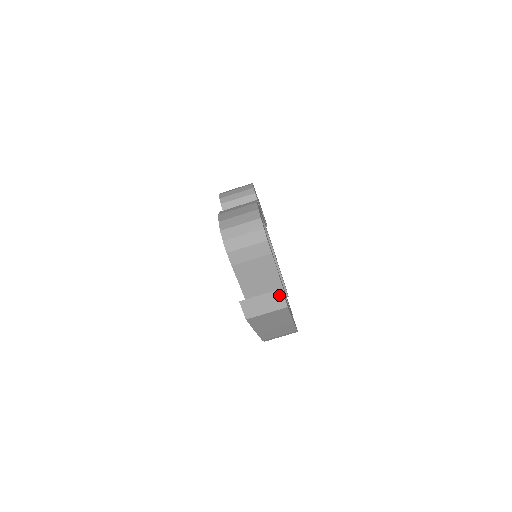
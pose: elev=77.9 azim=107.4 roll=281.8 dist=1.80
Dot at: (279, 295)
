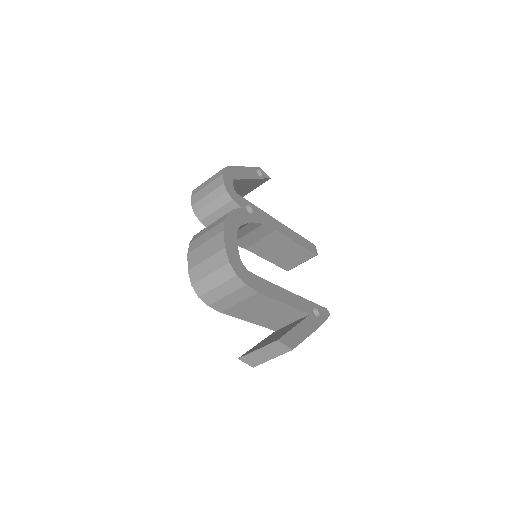
Dot at: (277, 345)
